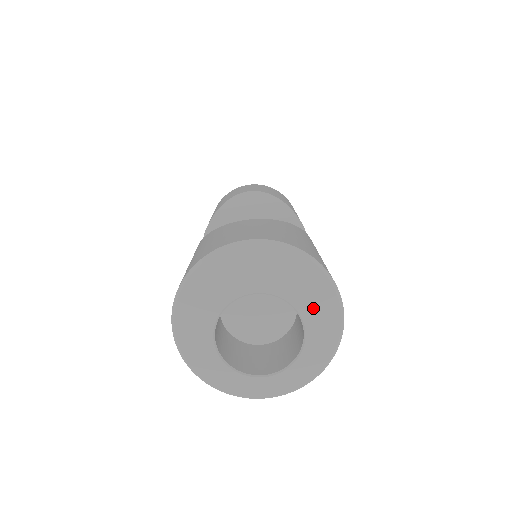
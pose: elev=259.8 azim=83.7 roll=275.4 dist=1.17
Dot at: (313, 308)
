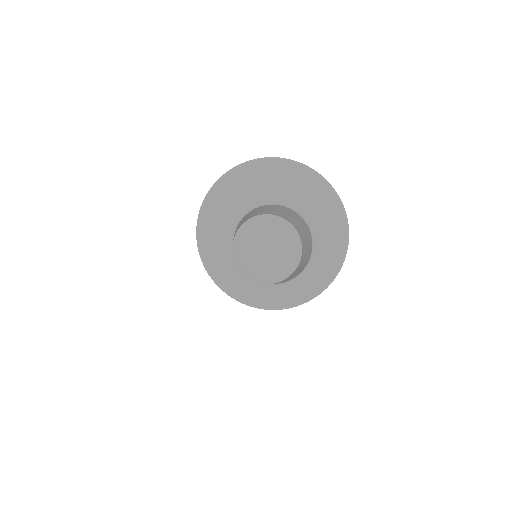
Dot at: (324, 226)
